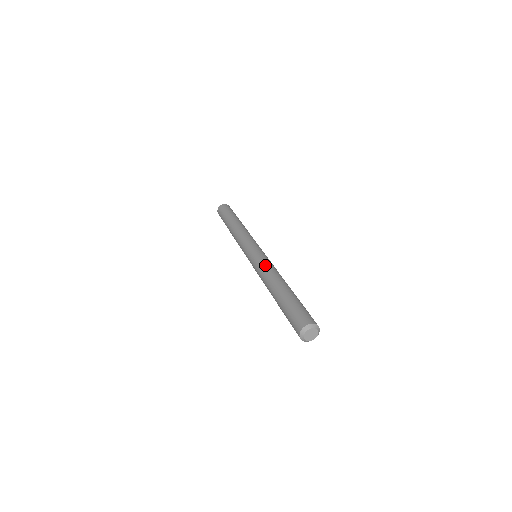
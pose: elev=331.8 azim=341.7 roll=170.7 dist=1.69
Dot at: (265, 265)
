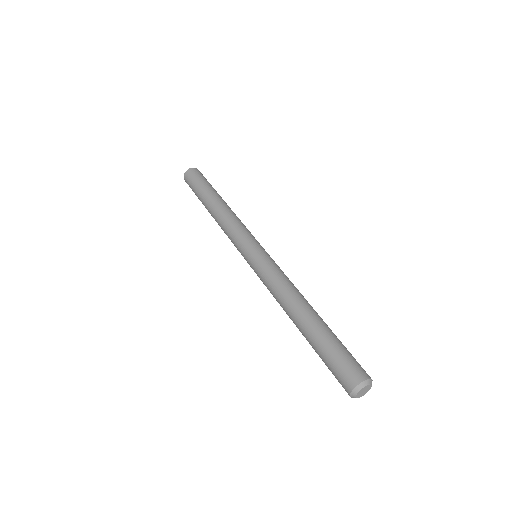
Dot at: (274, 280)
